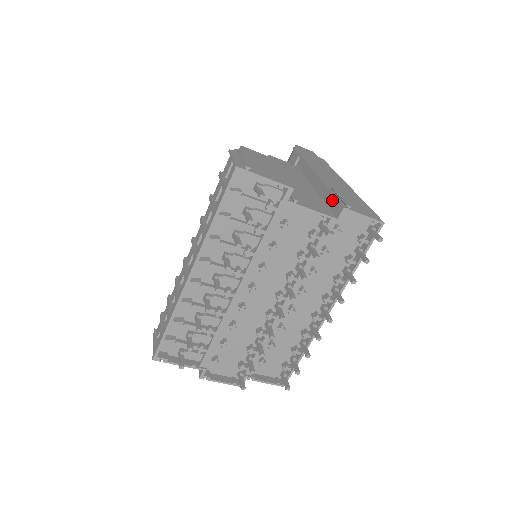
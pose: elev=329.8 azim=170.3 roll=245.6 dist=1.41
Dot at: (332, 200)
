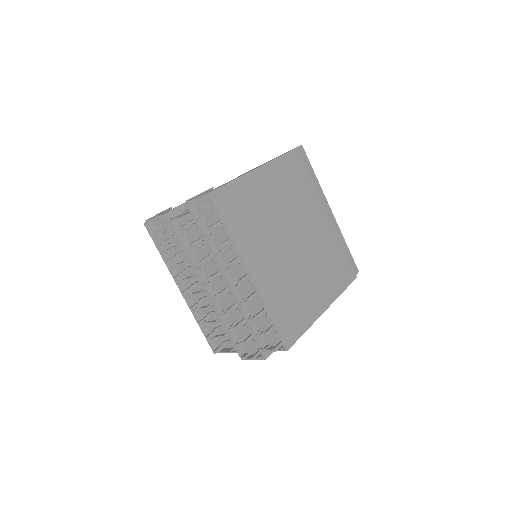
Dot at: occluded
